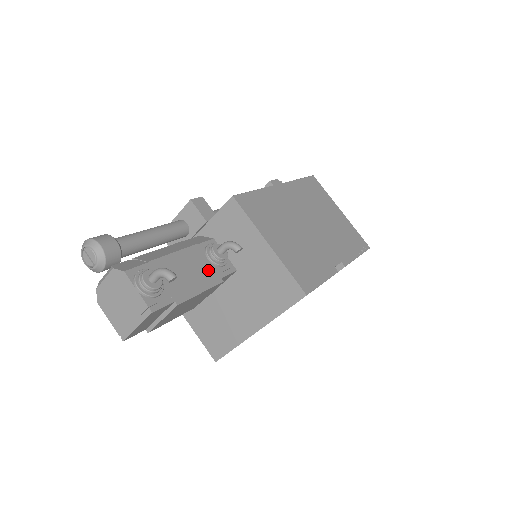
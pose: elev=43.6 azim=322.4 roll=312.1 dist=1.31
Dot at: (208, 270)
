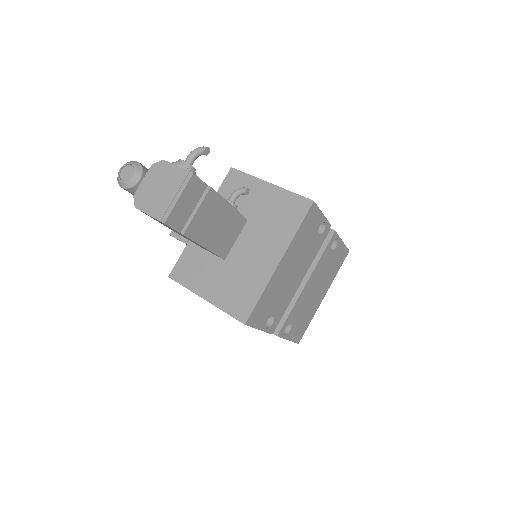
Dot at: occluded
